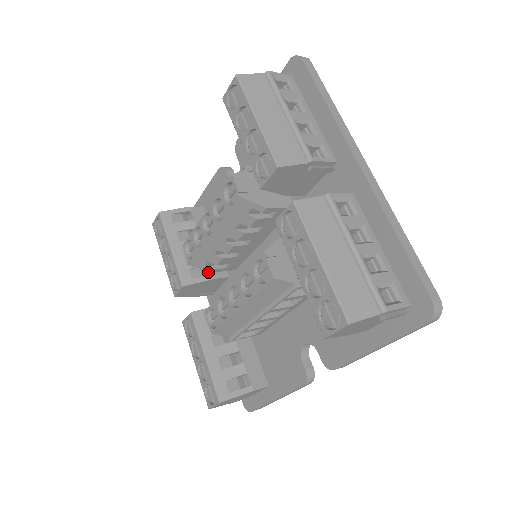
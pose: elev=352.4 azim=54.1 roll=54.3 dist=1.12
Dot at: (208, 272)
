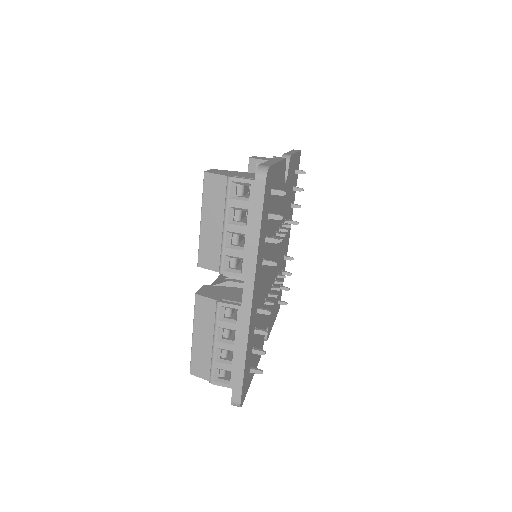
Dot at: occluded
